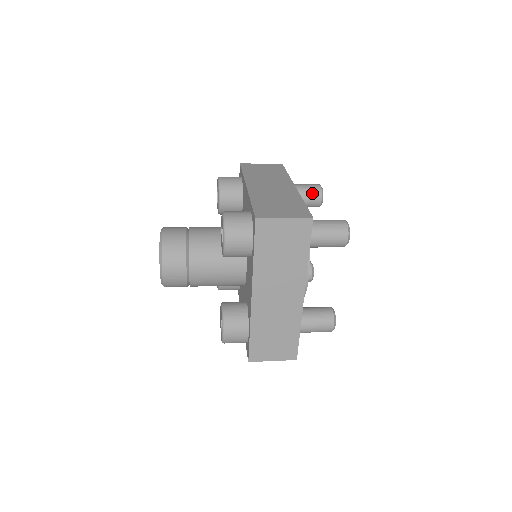
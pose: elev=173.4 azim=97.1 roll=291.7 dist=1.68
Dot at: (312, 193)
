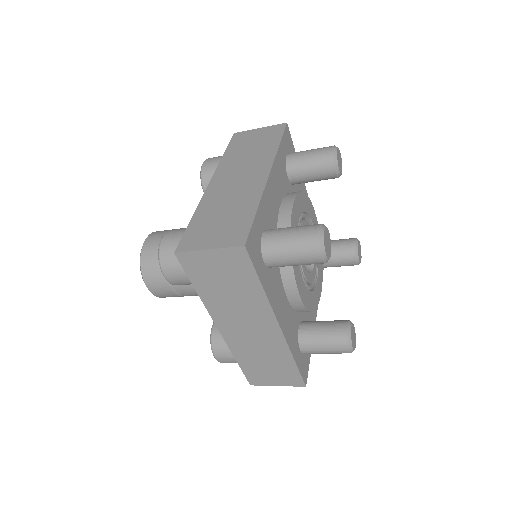
Dot at: (320, 163)
